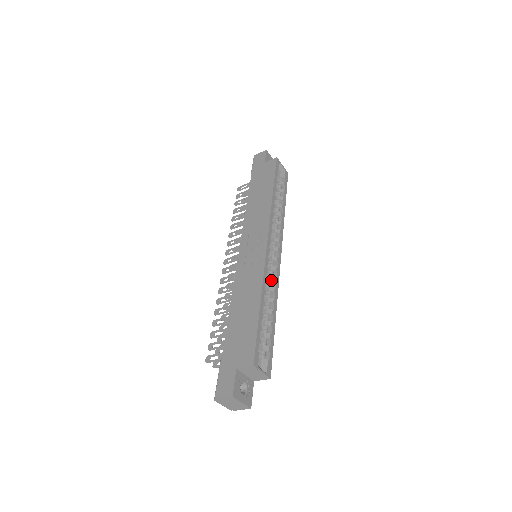
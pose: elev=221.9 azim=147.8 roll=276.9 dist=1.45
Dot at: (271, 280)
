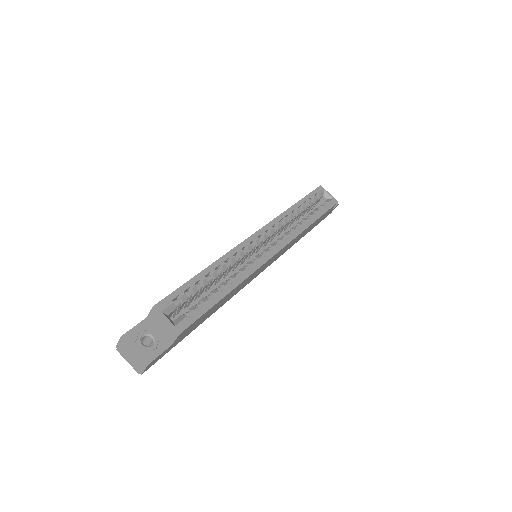
Dot at: (248, 264)
